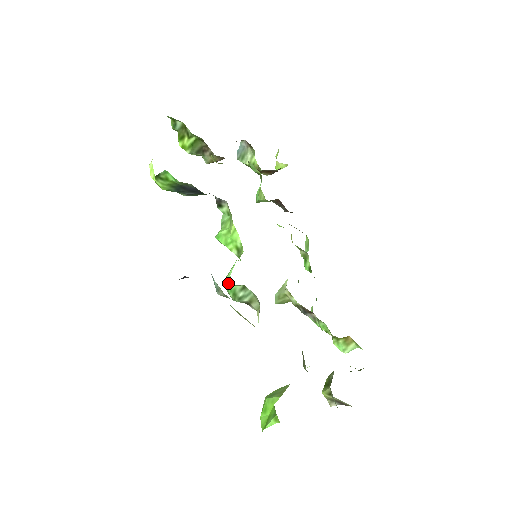
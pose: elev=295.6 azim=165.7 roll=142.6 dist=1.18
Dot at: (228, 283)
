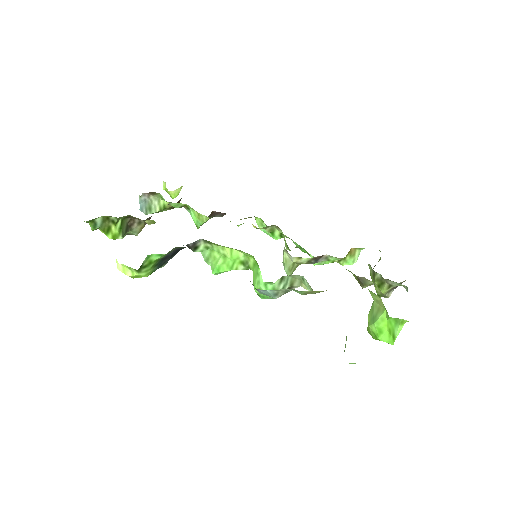
Dot at: (264, 289)
